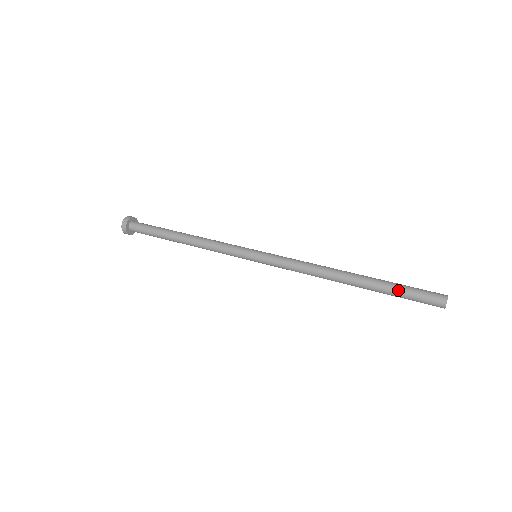
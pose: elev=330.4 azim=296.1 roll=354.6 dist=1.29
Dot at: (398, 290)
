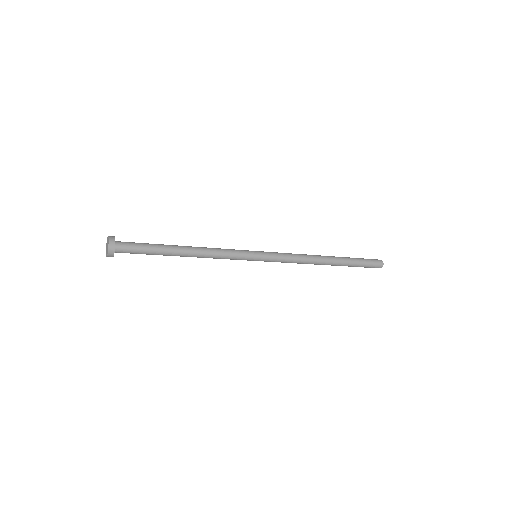
Dot at: (358, 261)
